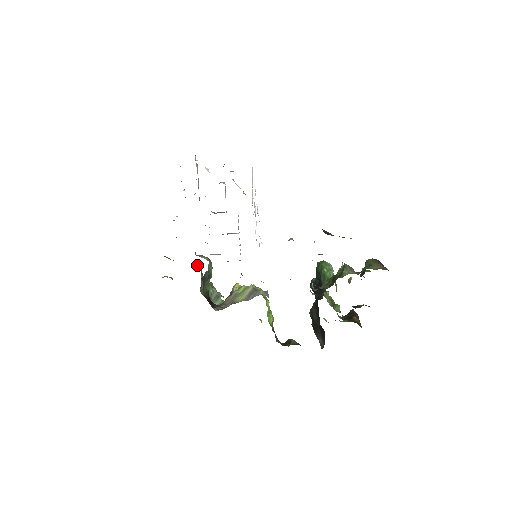
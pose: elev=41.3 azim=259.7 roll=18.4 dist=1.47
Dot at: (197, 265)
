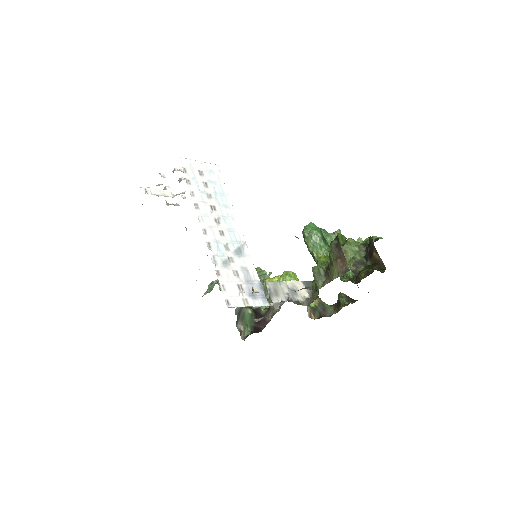
Dot at: occluded
